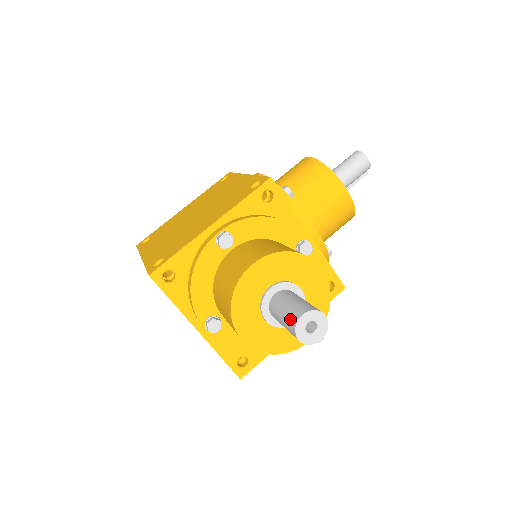
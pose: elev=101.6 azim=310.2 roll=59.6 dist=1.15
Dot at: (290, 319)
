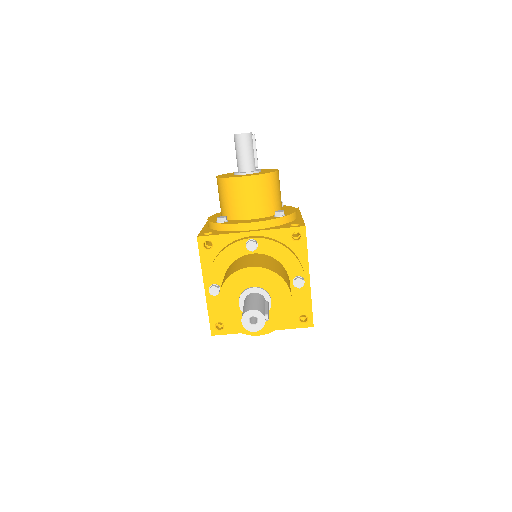
Dot at: occluded
